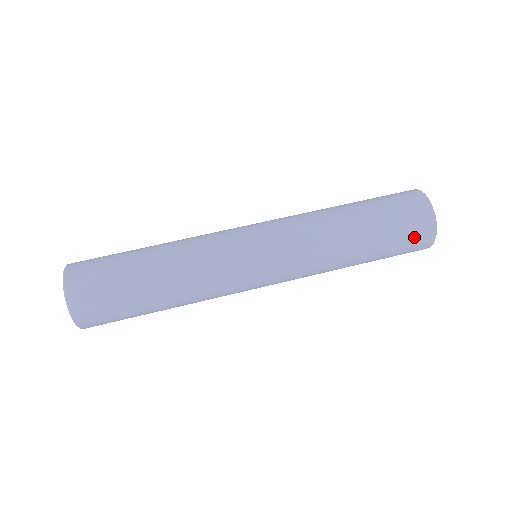
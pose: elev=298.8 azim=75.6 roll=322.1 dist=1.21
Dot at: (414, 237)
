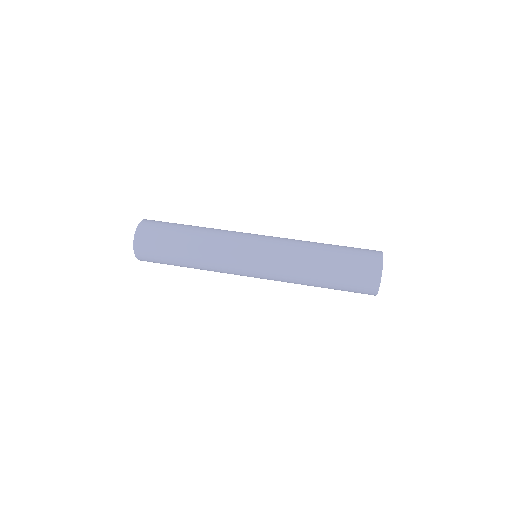
Dot at: (365, 258)
